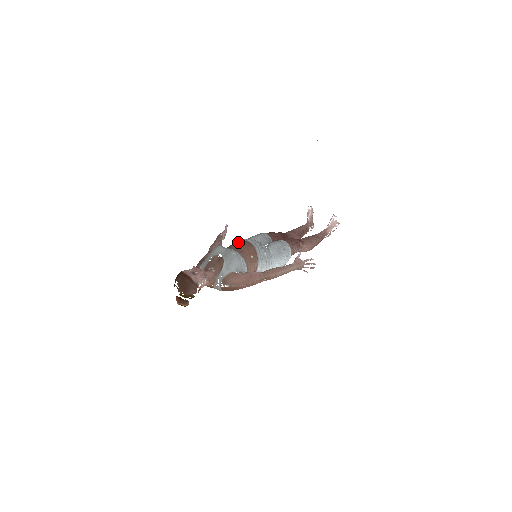
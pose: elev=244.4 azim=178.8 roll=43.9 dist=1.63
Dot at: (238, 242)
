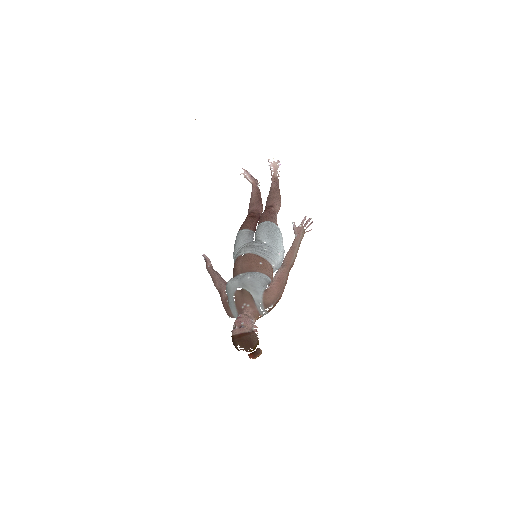
Dot at: (237, 263)
